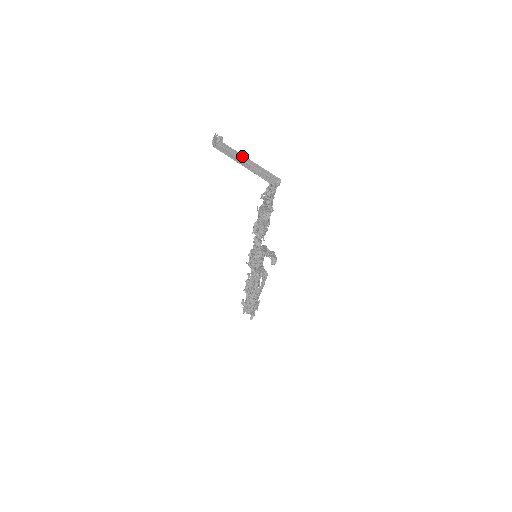
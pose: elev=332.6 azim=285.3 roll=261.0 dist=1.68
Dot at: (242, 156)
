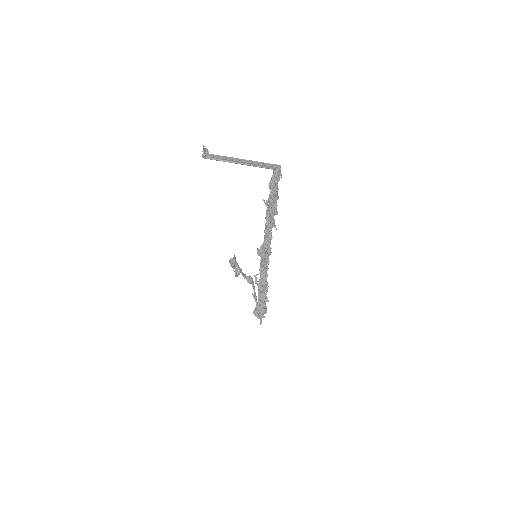
Dot at: (234, 159)
